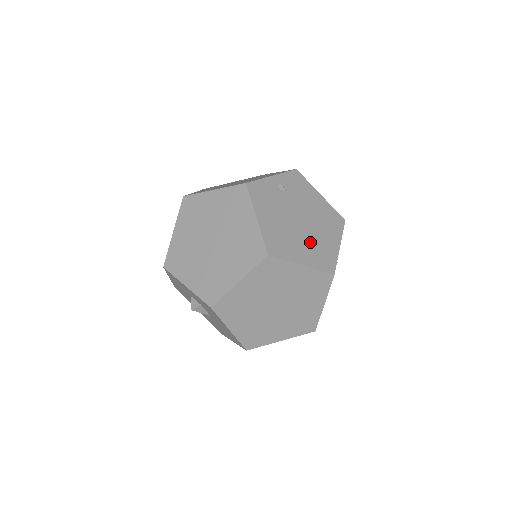
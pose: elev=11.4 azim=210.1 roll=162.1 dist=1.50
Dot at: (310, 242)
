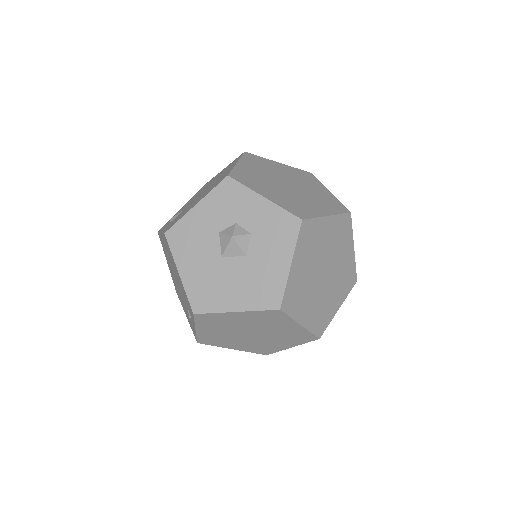
Dot at: occluded
